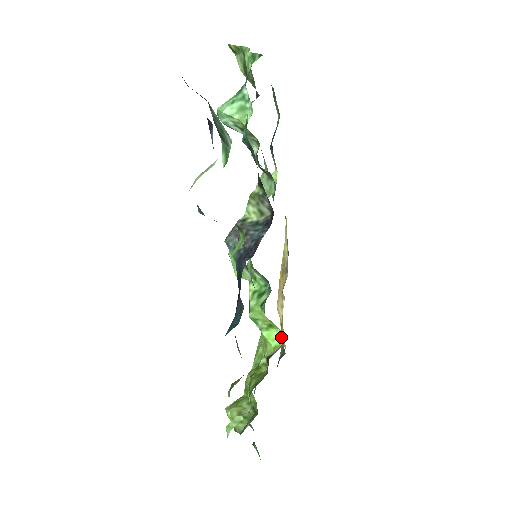
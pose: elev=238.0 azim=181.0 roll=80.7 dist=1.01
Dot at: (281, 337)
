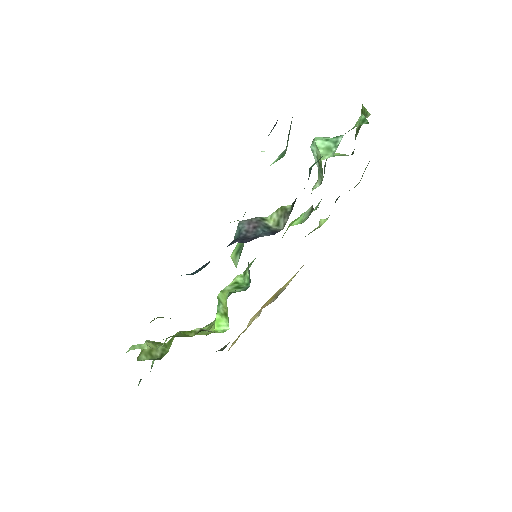
Dot at: (225, 328)
